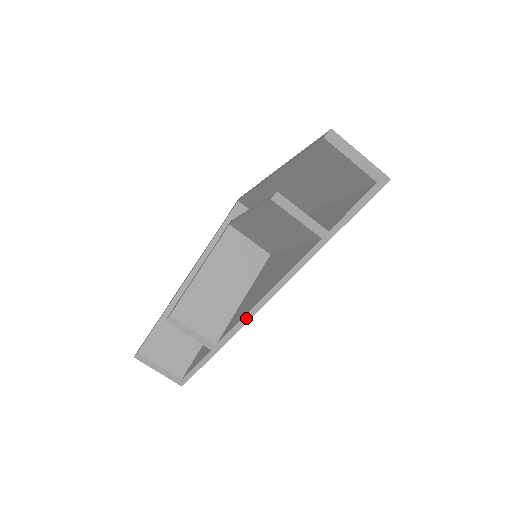
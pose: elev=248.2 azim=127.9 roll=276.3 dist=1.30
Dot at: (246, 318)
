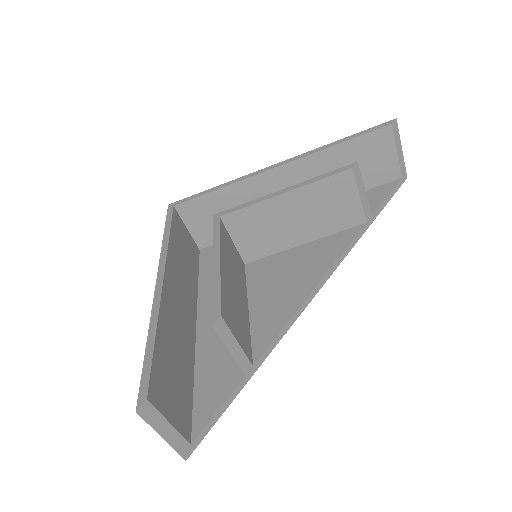
Dot at: (293, 318)
